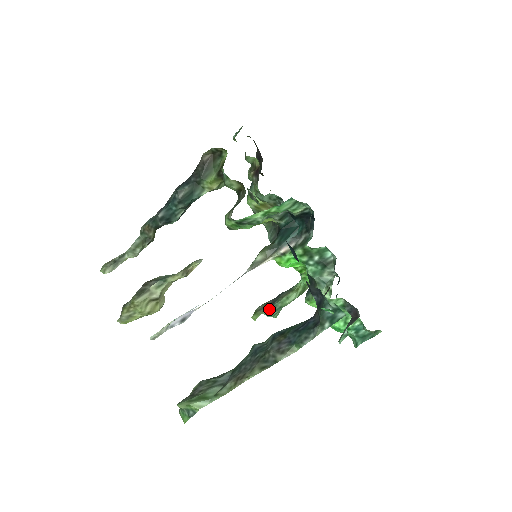
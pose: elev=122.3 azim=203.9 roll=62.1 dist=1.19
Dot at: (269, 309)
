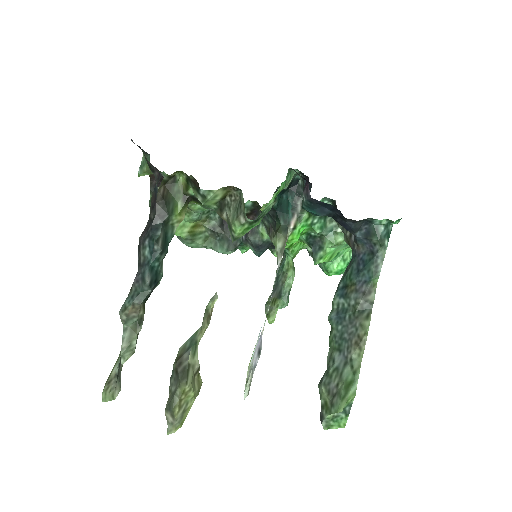
Dot at: (282, 300)
